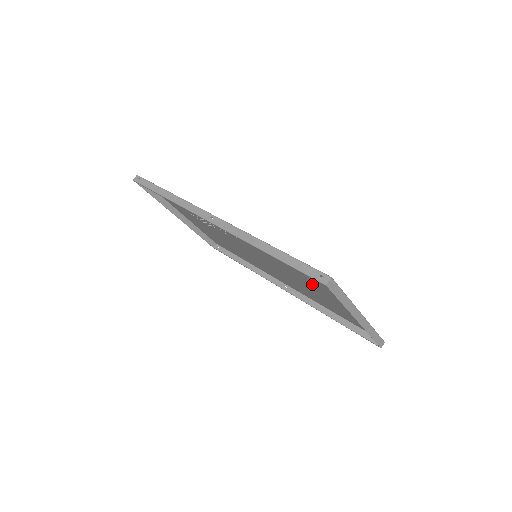
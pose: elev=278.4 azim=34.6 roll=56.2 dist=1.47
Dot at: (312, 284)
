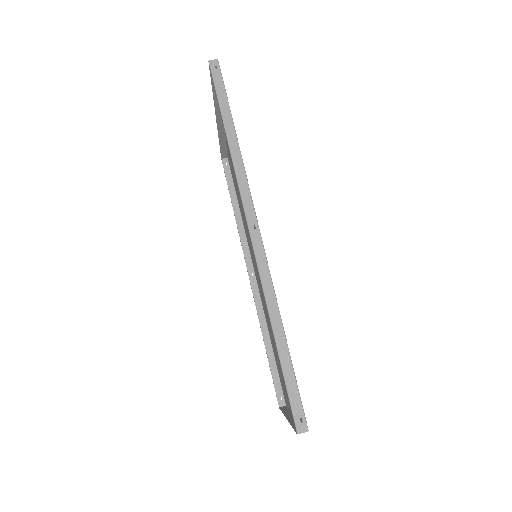
Dot at: occluded
